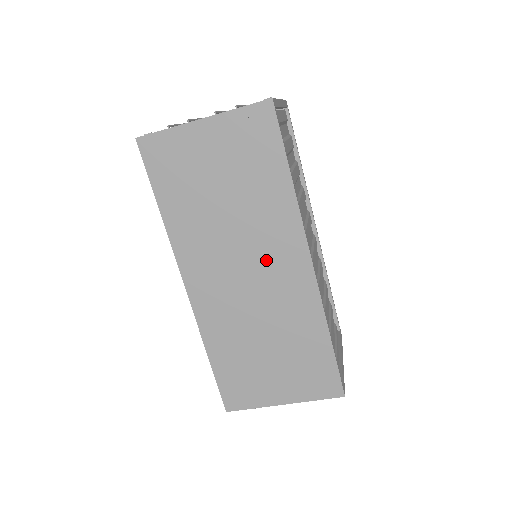
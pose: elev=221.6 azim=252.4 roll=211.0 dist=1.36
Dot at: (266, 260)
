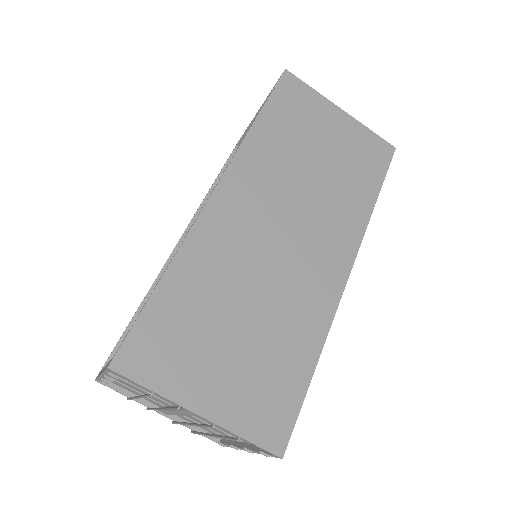
Dot at: (312, 237)
